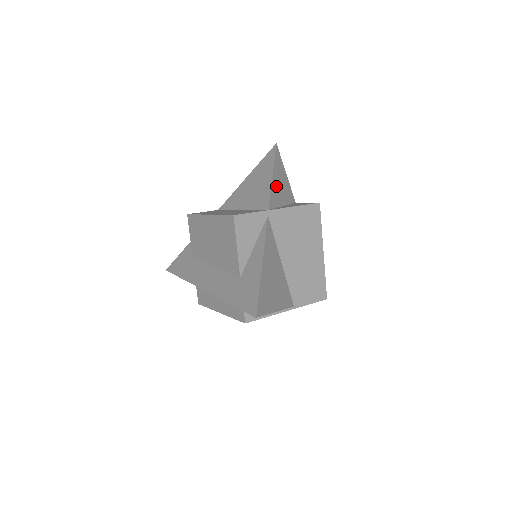
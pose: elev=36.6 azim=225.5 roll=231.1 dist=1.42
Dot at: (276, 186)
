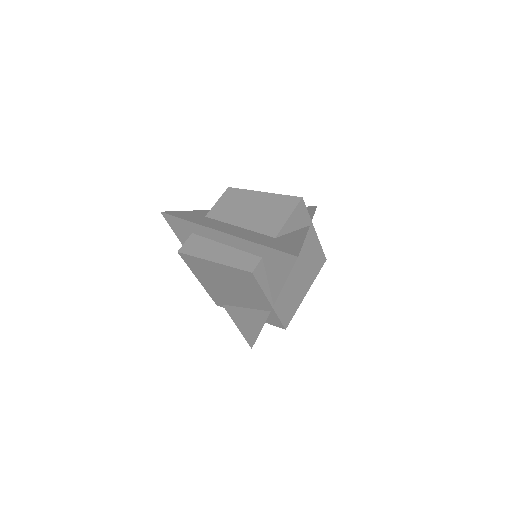
Dot at: occluded
